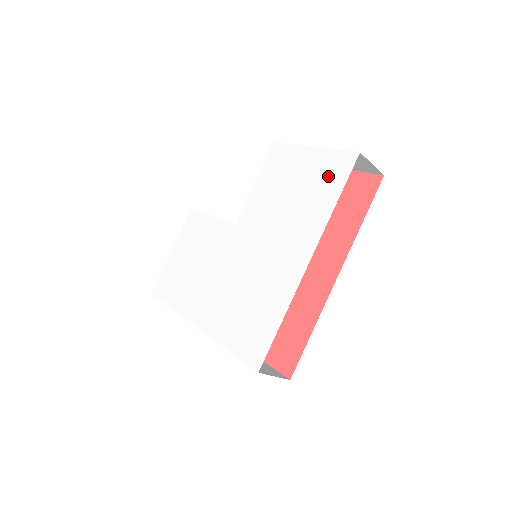
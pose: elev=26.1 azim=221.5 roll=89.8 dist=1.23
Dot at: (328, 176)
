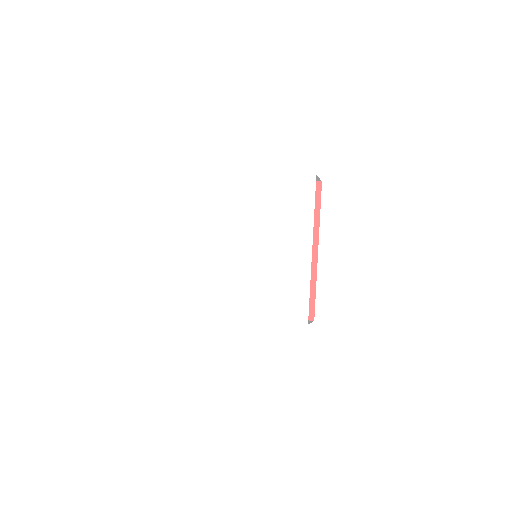
Dot at: (300, 194)
